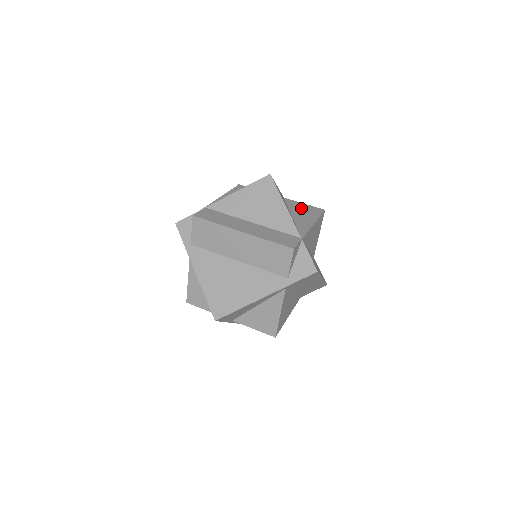
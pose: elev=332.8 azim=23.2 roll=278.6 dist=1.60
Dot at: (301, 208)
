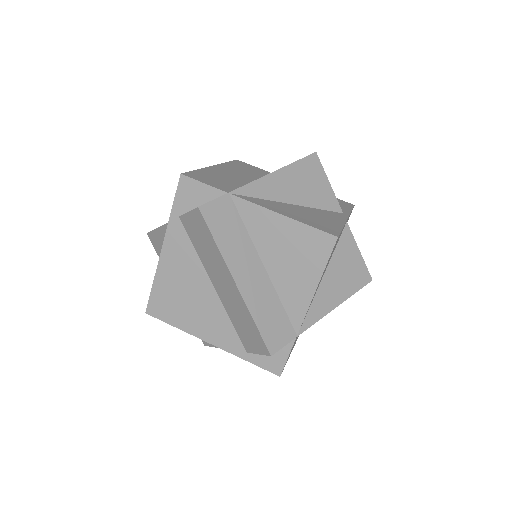
Dot at: (348, 261)
